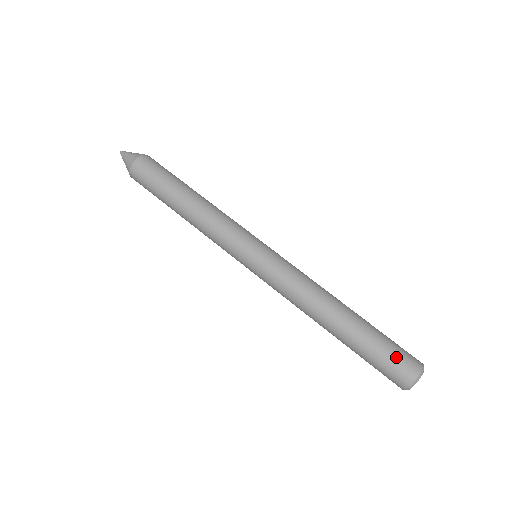
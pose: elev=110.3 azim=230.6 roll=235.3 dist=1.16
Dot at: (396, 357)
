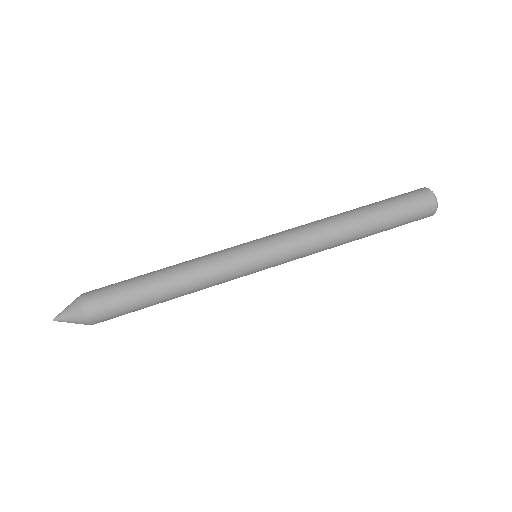
Dot at: (414, 207)
